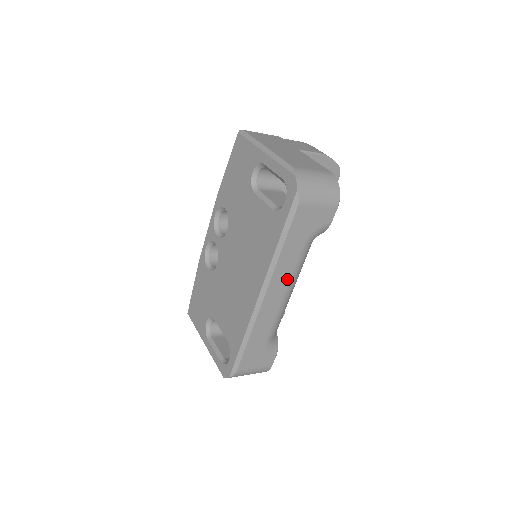
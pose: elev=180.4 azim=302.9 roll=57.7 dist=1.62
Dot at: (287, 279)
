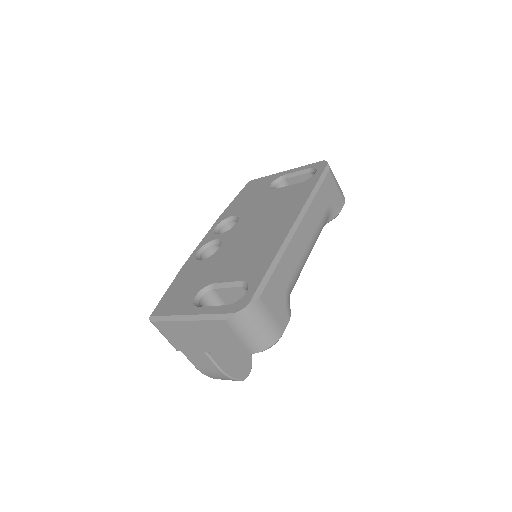
Dot at: (314, 228)
